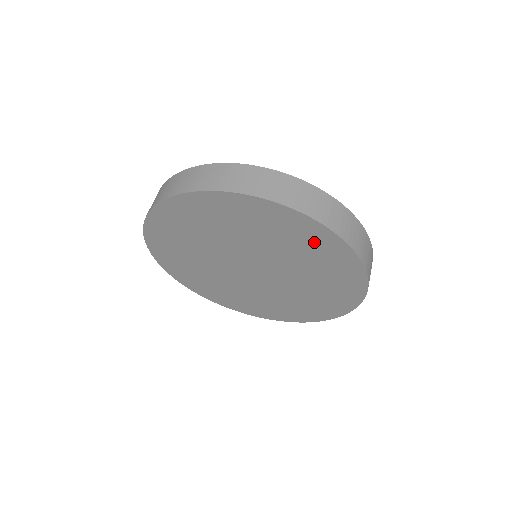
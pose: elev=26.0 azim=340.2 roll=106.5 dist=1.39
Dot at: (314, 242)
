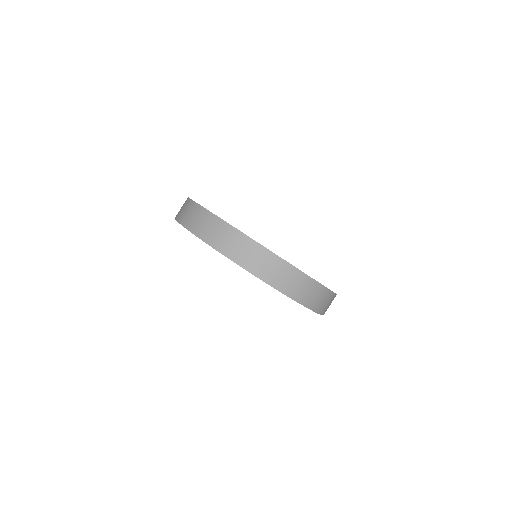
Dot at: occluded
